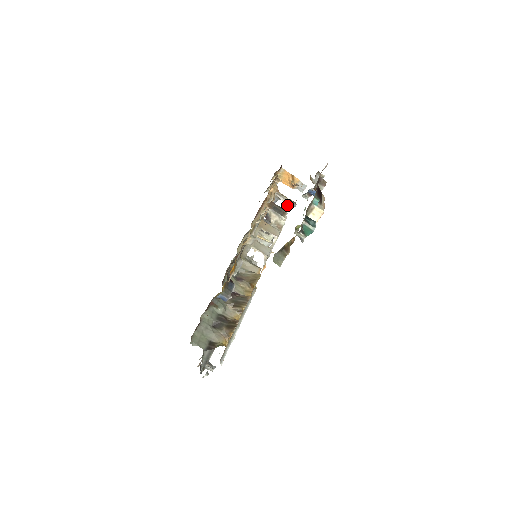
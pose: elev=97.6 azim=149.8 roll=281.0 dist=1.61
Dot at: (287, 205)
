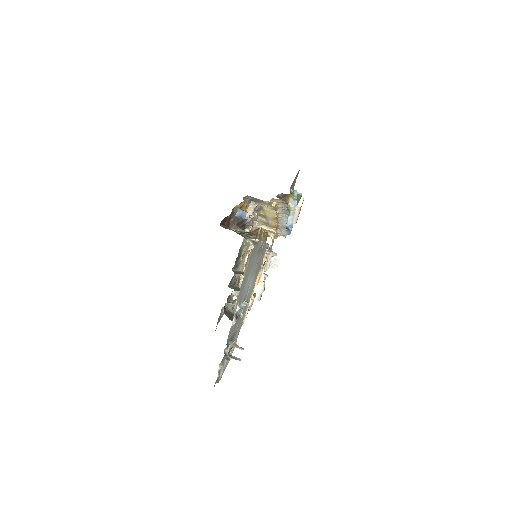
Dot at: (268, 257)
